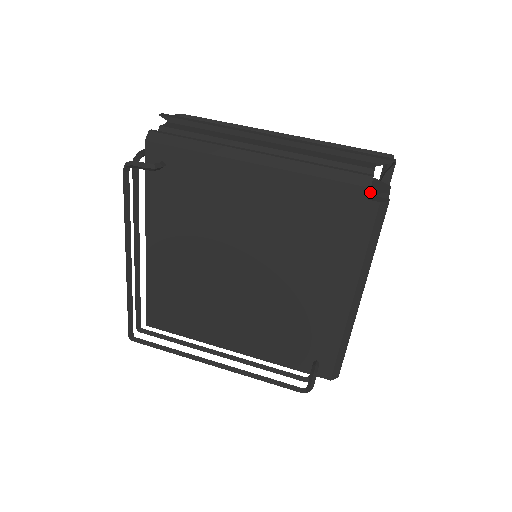
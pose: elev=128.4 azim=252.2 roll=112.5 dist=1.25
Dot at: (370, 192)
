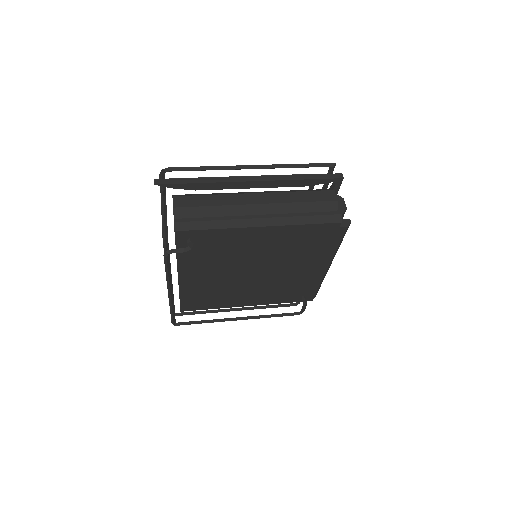
Dot at: occluded
